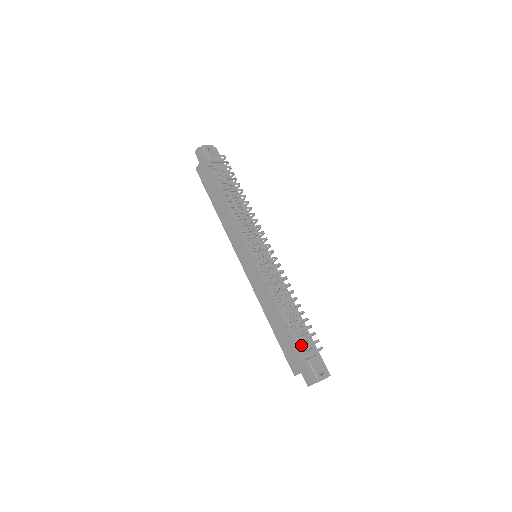
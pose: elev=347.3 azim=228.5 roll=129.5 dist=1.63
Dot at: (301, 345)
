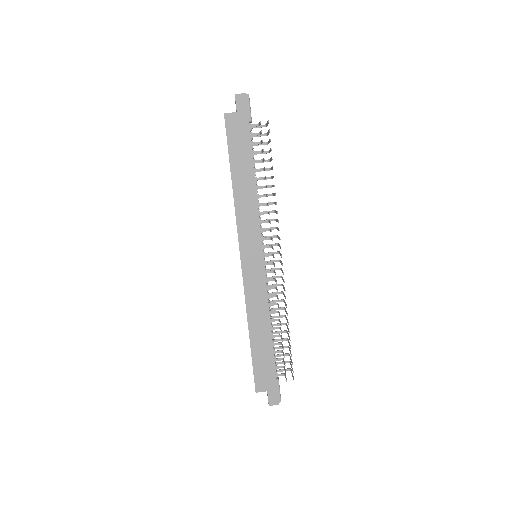
Dot at: occluded
